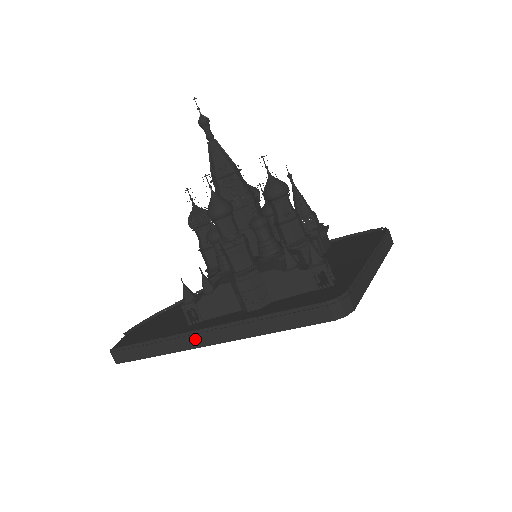
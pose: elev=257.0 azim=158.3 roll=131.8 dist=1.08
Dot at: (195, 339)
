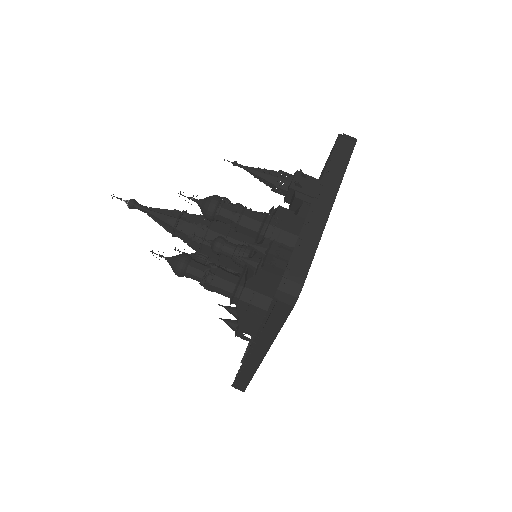
Dot at: (252, 360)
